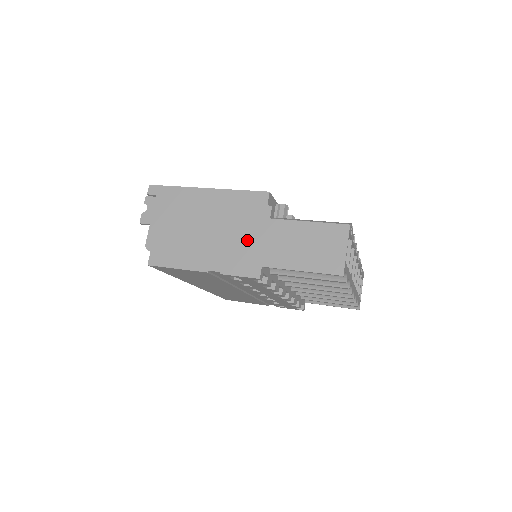
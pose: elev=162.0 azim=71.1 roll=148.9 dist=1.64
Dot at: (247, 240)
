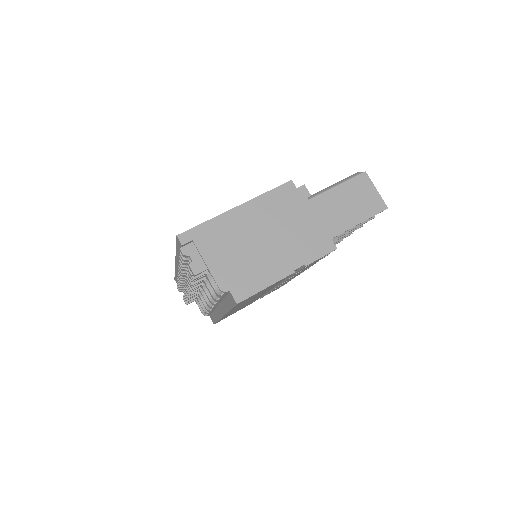
Dot at: (305, 227)
